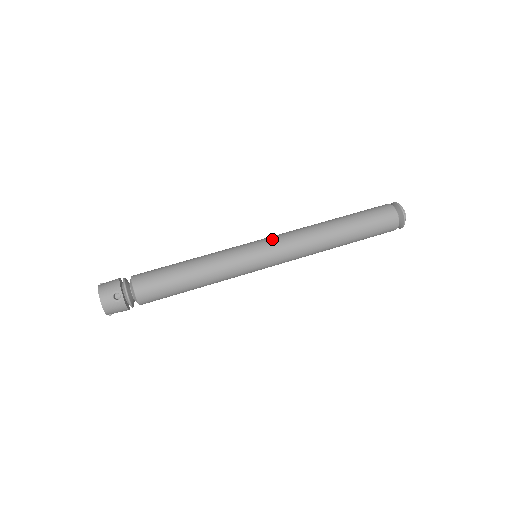
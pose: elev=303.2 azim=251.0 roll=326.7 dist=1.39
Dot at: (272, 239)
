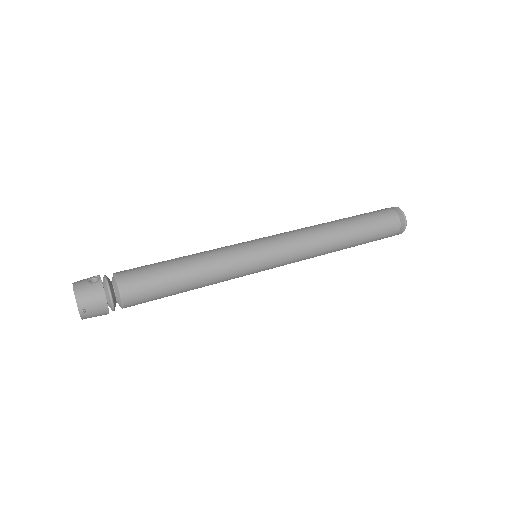
Dot at: occluded
